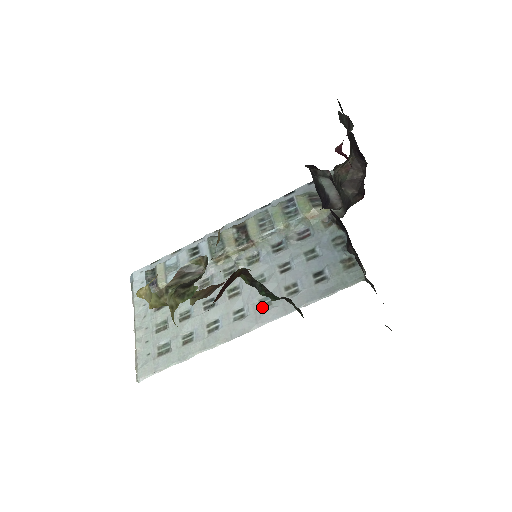
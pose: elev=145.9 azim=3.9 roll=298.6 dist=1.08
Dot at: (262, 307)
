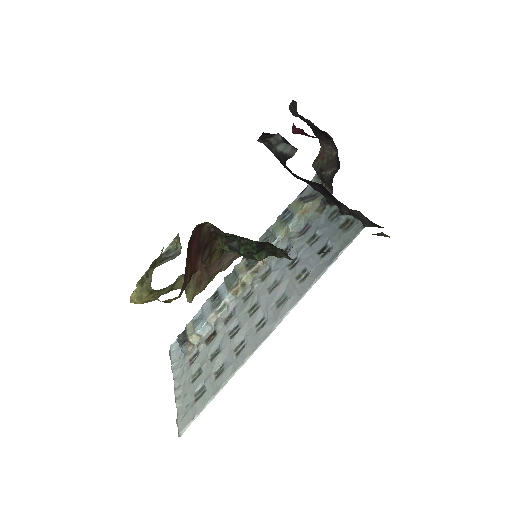
Dot at: (279, 305)
